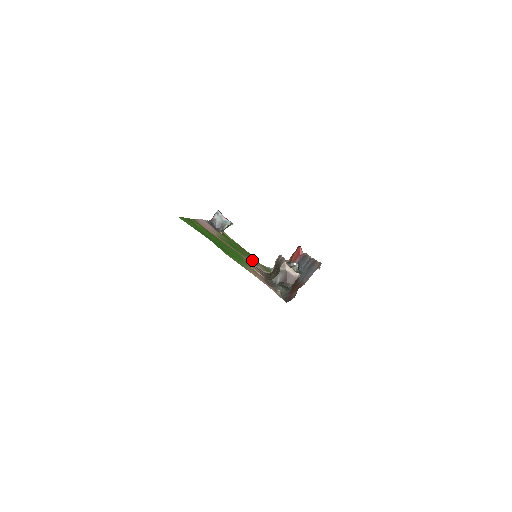
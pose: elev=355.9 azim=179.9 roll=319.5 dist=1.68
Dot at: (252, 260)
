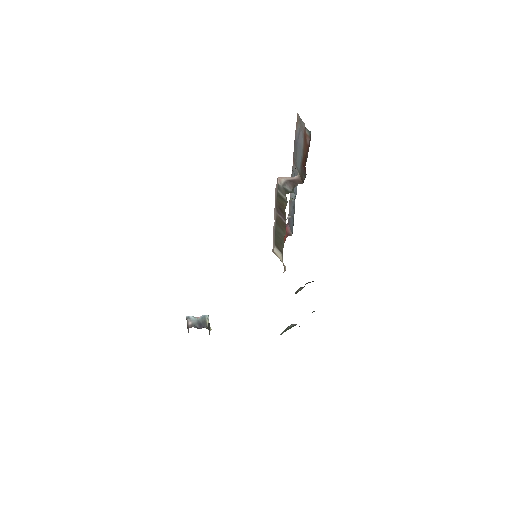
Dot at: occluded
